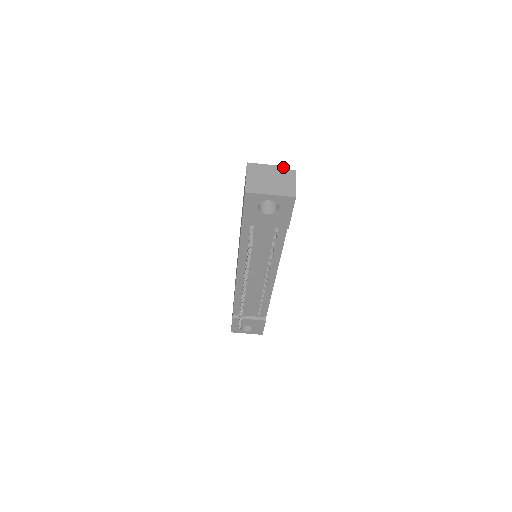
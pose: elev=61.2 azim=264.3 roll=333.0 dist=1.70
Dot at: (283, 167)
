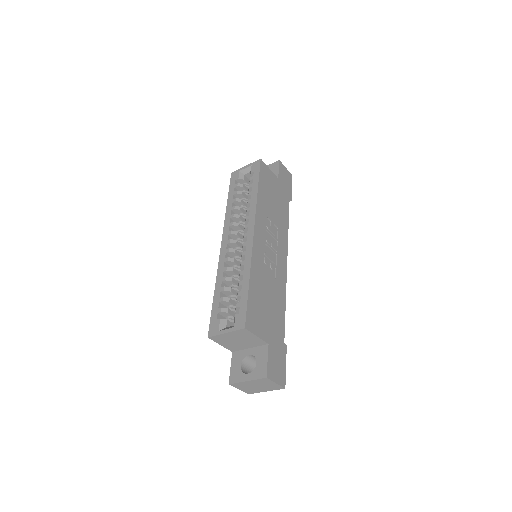
Dot at: (239, 331)
